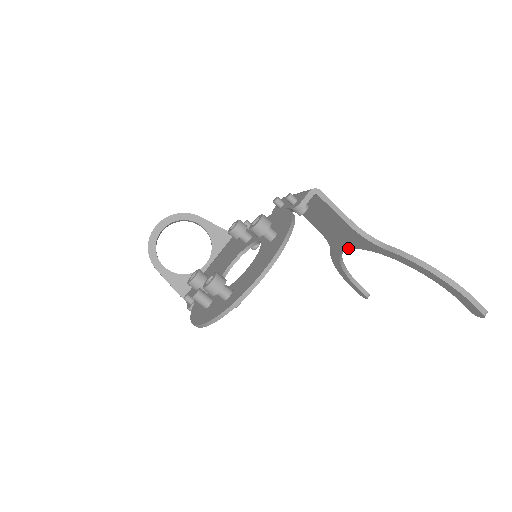
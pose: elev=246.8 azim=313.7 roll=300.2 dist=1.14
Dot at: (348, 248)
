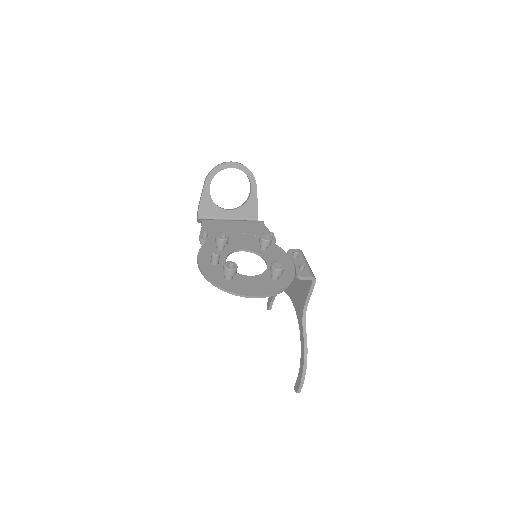
Dot at: (292, 300)
